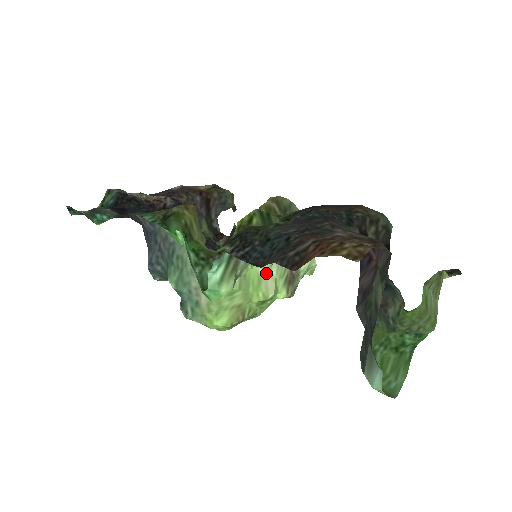
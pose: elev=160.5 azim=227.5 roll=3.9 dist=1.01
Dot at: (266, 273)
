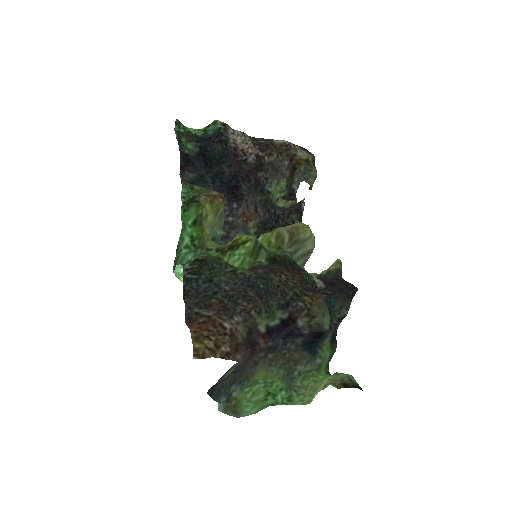
Dot at: occluded
